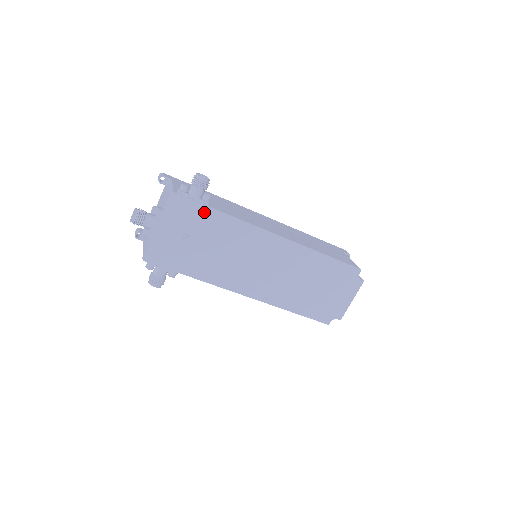
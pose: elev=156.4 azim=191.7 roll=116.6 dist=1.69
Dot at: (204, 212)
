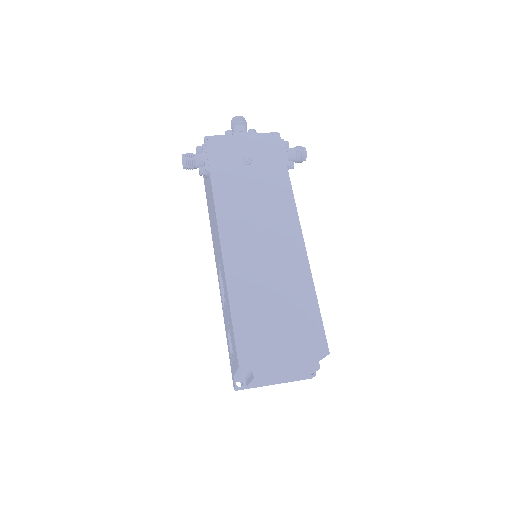
Dot at: (279, 163)
